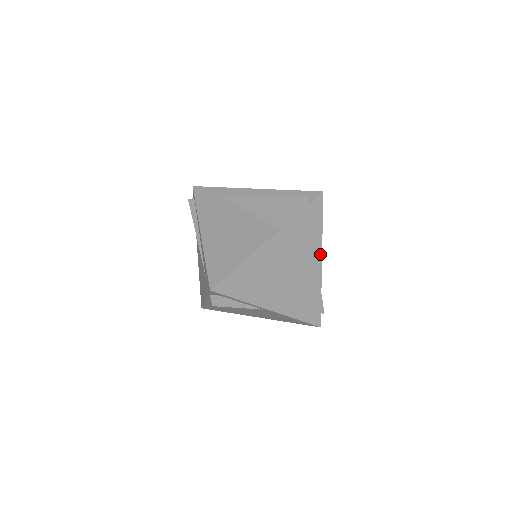
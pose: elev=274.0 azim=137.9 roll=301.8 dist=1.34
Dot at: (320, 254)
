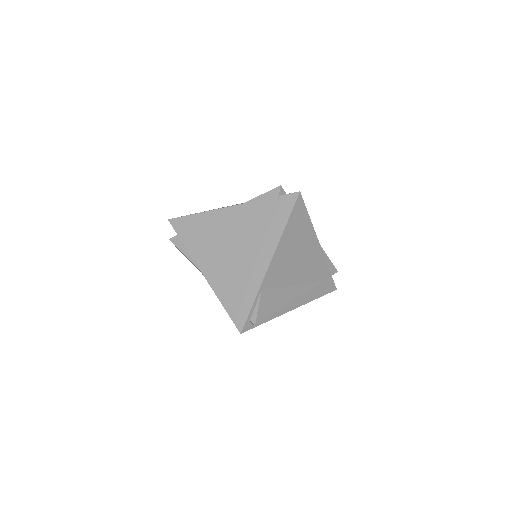
Dot at: (272, 252)
